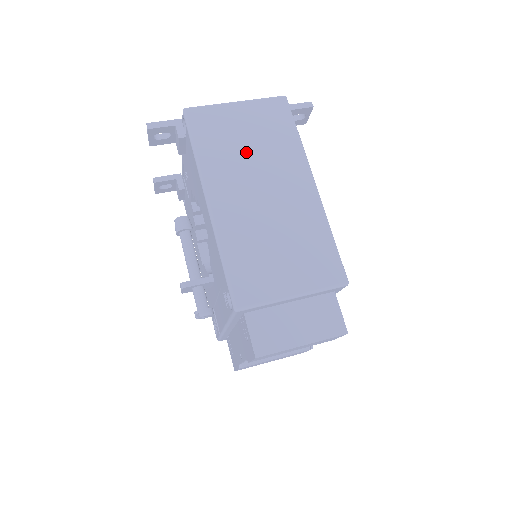
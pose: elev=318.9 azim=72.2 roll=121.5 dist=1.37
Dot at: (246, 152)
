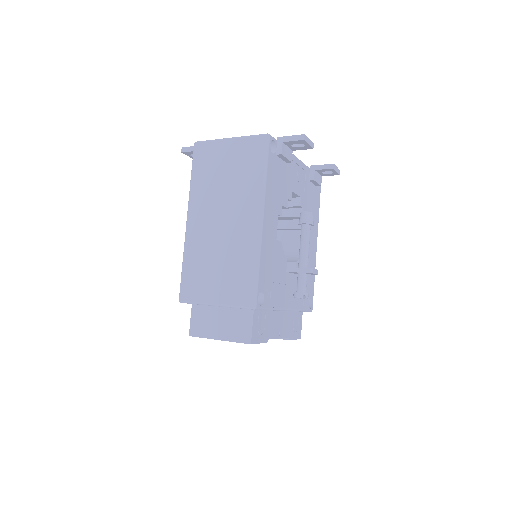
Dot at: (222, 184)
